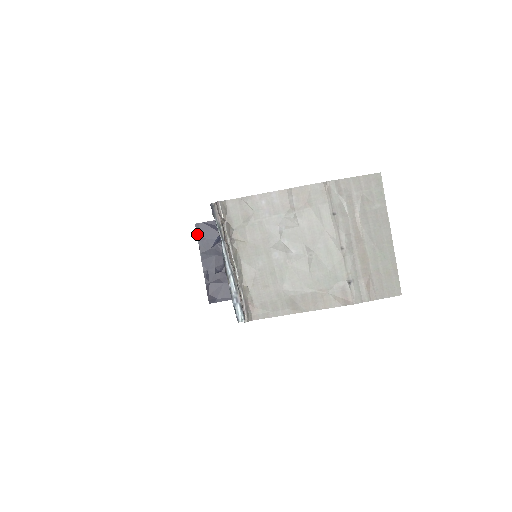
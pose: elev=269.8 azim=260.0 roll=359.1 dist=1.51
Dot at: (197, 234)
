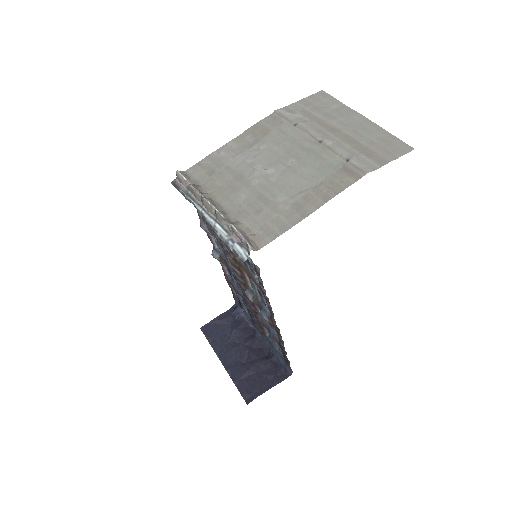
Dot at: (206, 336)
